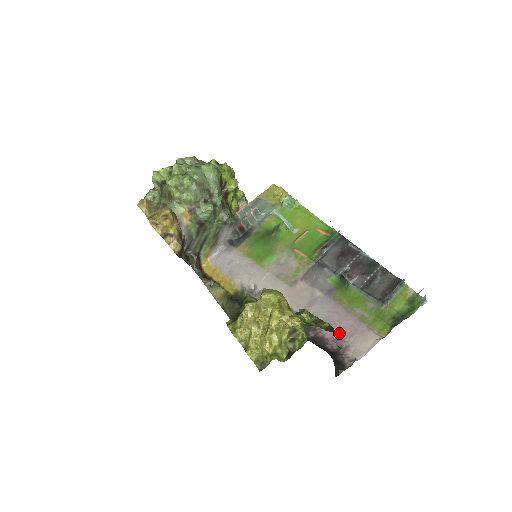
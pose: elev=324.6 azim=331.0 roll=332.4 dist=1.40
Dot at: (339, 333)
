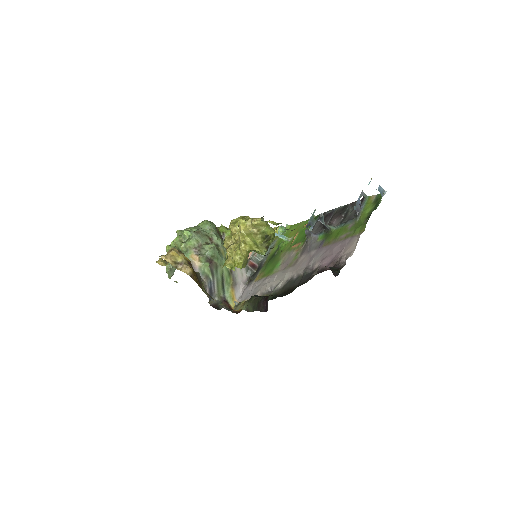
Dot at: (333, 257)
